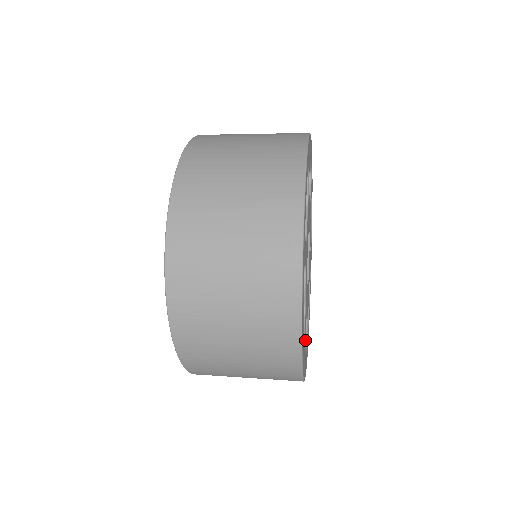
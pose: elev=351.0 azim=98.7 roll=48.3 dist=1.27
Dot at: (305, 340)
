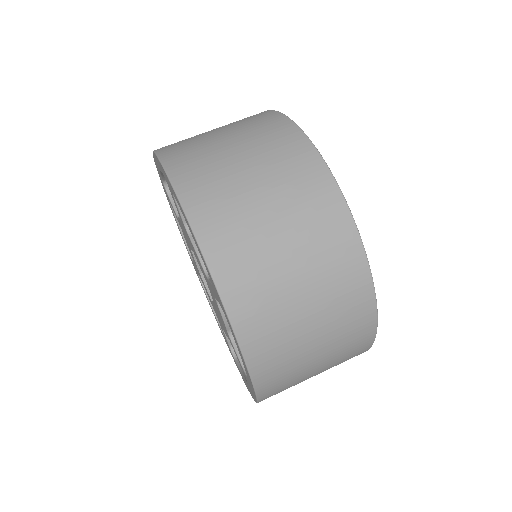
Dot at: occluded
